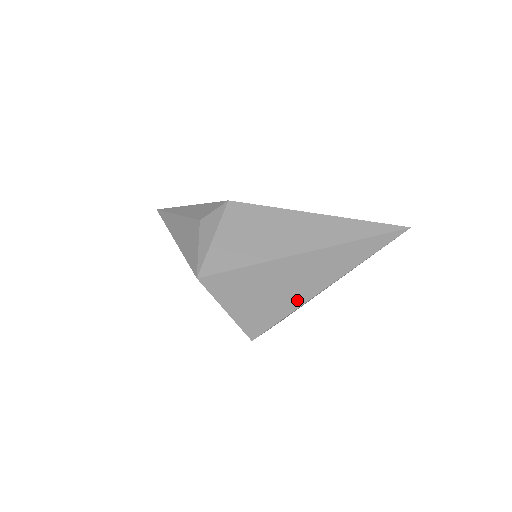
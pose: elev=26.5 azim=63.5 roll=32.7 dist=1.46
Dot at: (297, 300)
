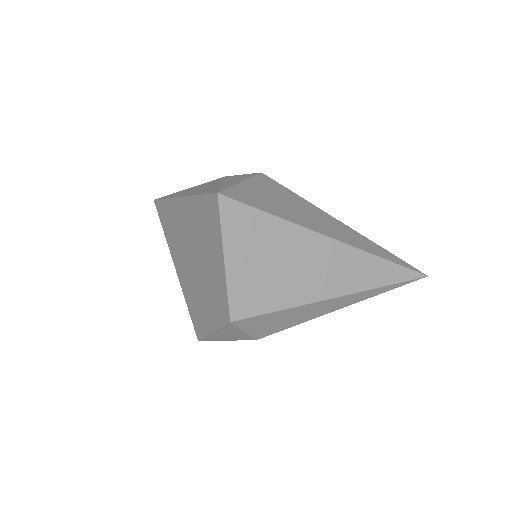
Dot at: (300, 294)
